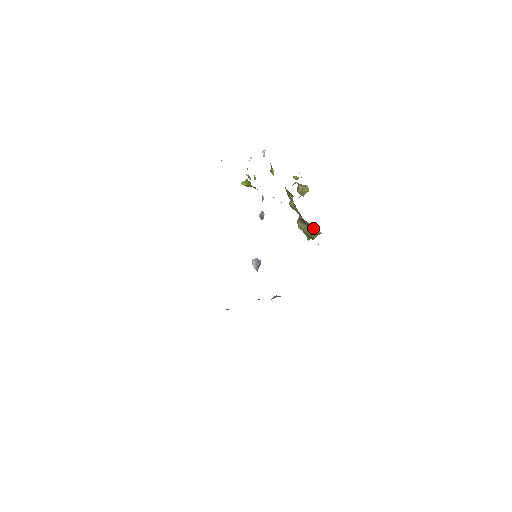
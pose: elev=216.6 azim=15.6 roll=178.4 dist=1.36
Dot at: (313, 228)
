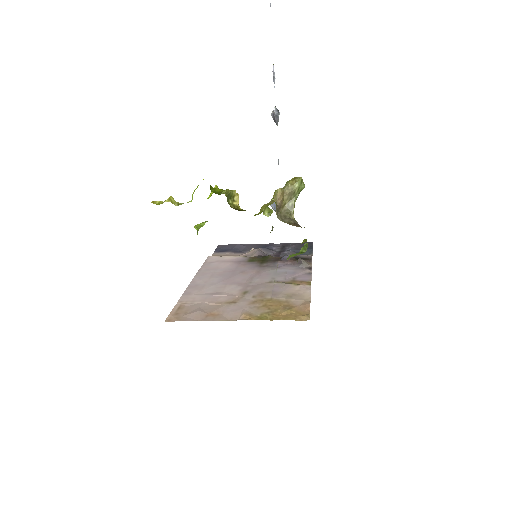
Dot at: occluded
